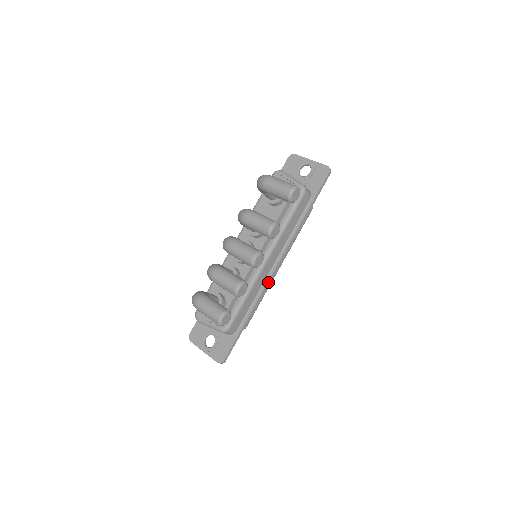
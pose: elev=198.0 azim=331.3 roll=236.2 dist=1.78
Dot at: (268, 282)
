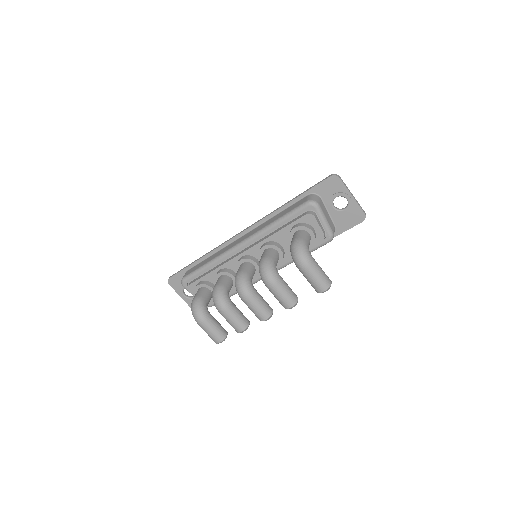
Dot at: occluded
